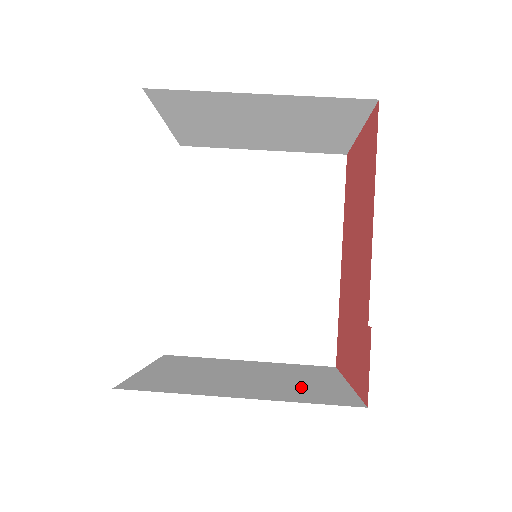
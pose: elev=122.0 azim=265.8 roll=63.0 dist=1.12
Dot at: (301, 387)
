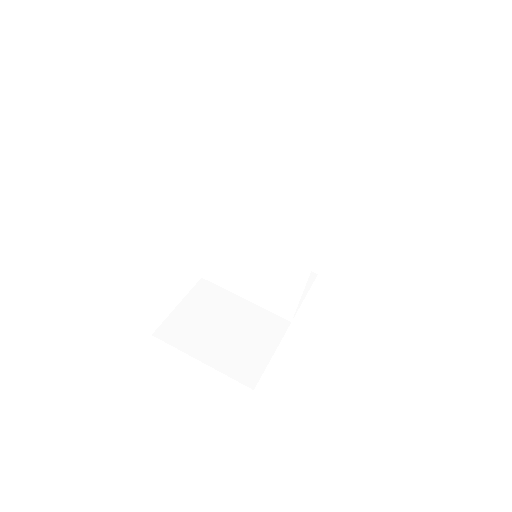
Dot at: (242, 354)
